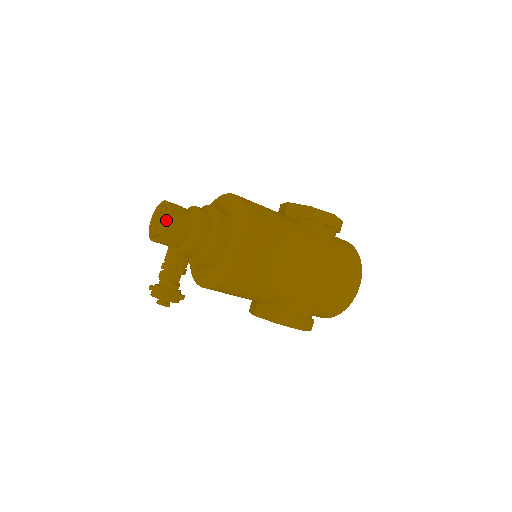
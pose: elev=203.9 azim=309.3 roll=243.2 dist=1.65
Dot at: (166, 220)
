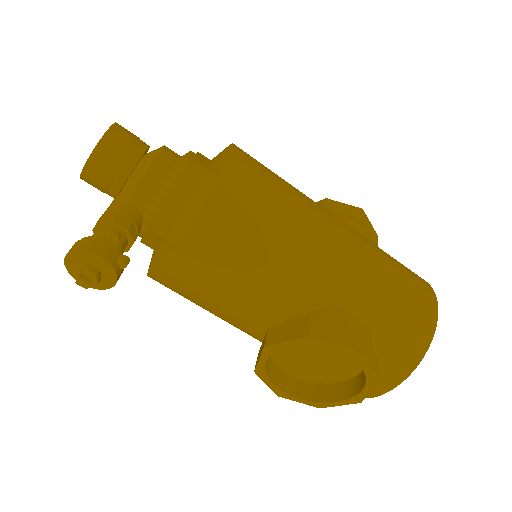
Dot at: occluded
